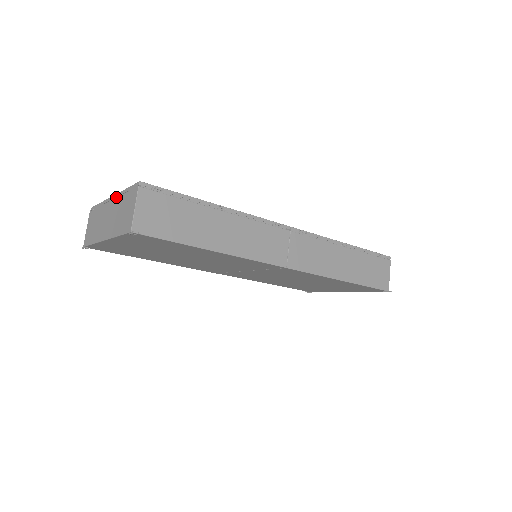
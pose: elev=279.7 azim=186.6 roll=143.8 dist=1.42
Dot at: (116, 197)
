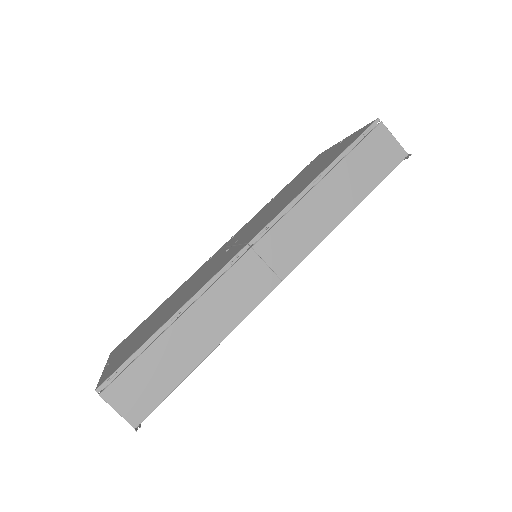
Dot at: occluded
